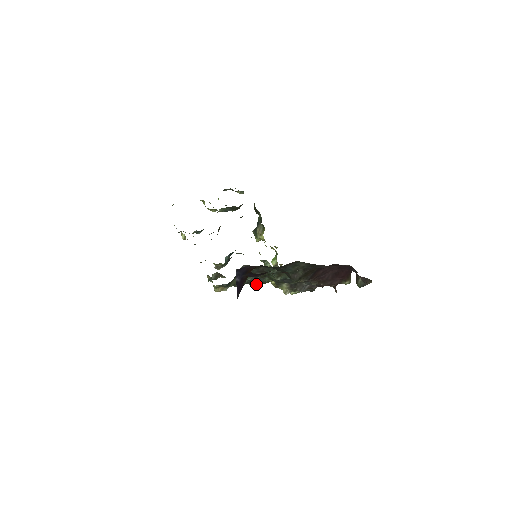
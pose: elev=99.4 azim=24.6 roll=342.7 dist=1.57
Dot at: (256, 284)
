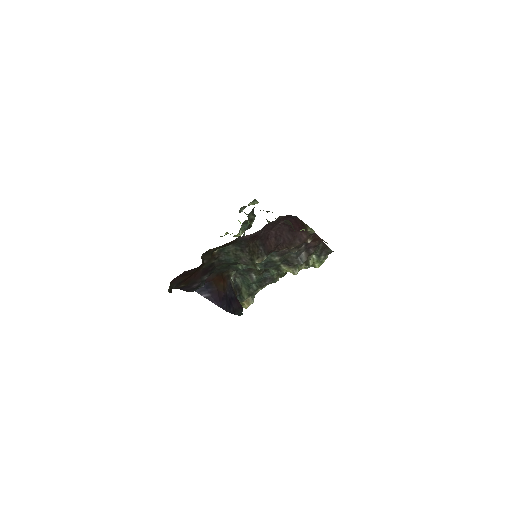
Dot at: (274, 280)
